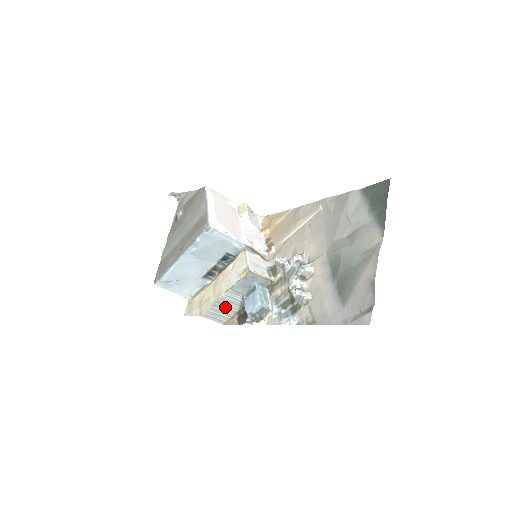
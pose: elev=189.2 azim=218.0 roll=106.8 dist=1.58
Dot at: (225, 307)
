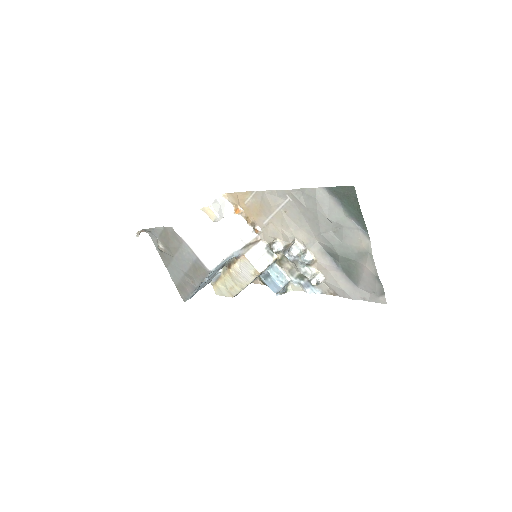
Dot at: occluded
